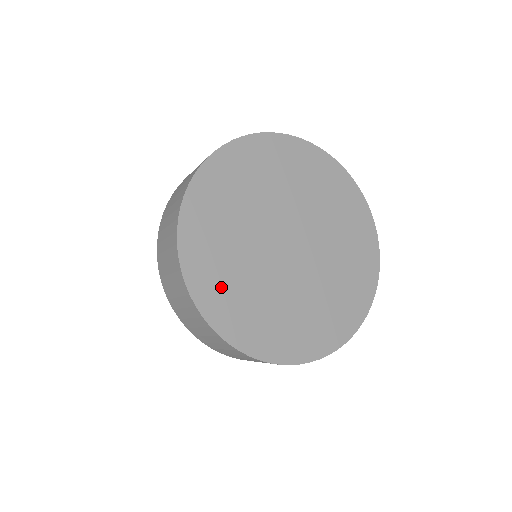
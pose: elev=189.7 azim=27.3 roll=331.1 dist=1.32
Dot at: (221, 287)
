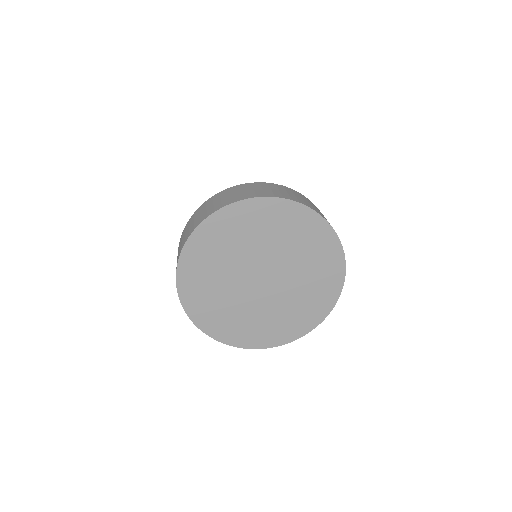
Dot at: (201, 296)
